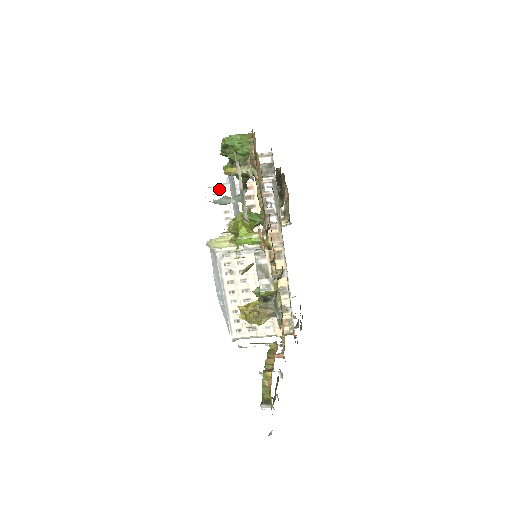
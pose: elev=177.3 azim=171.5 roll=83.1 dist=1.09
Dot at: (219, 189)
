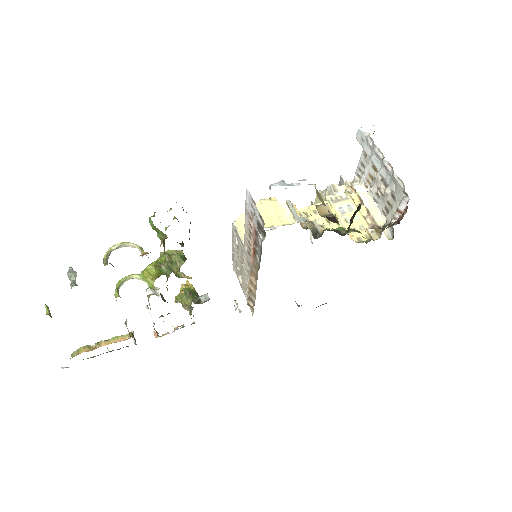
Dot at: (368, 141)
